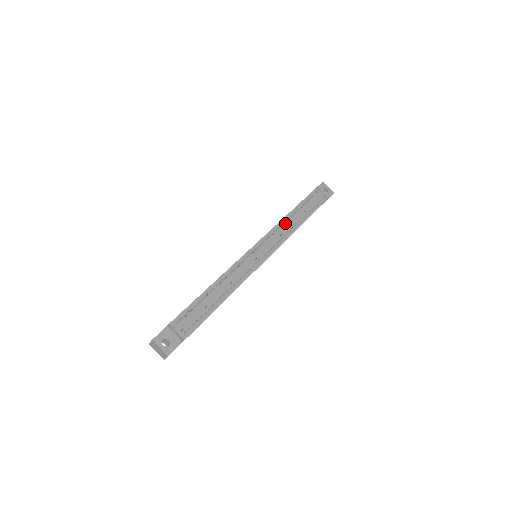
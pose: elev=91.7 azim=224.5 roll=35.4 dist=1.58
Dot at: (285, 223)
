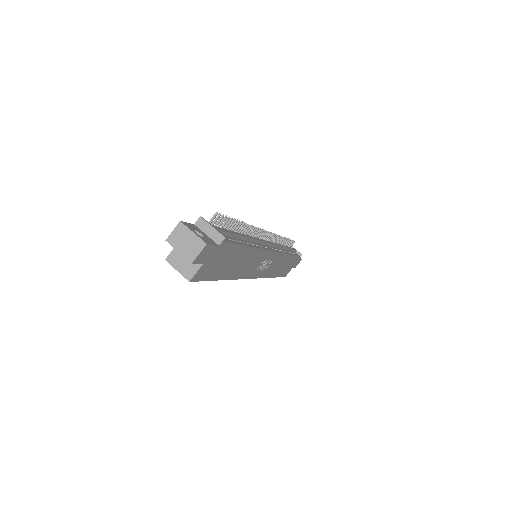
Dot at: occluded
